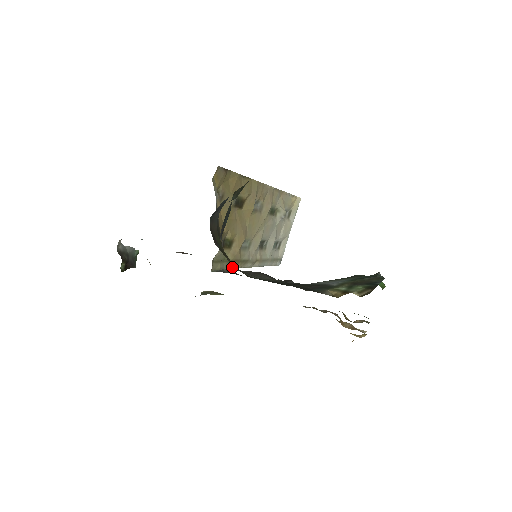
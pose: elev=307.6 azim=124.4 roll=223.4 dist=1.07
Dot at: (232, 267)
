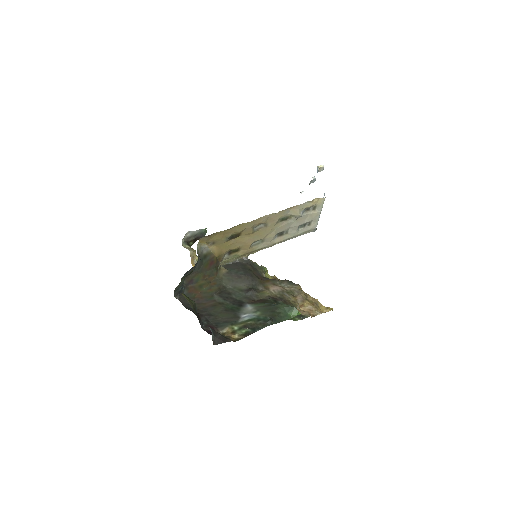
Dot at: (246, 256)
